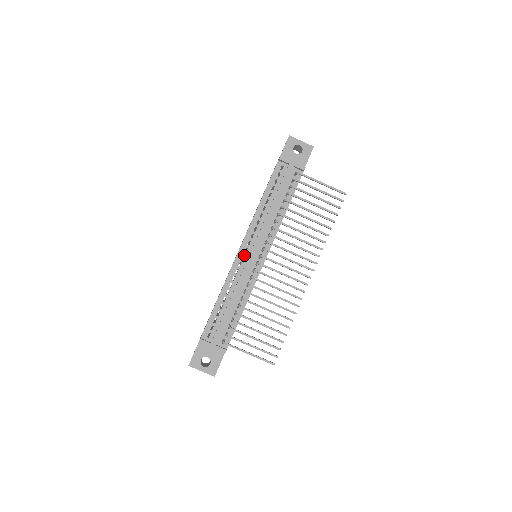
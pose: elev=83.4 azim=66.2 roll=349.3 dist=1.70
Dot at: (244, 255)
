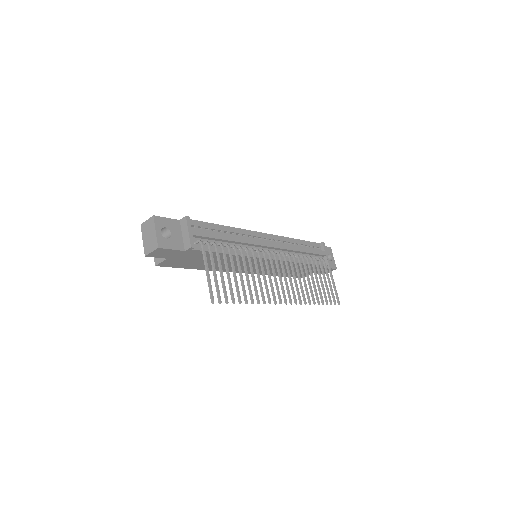
Dot at: (260, 239)
